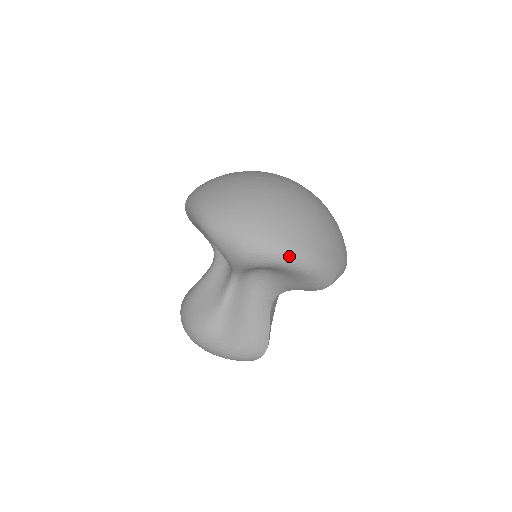
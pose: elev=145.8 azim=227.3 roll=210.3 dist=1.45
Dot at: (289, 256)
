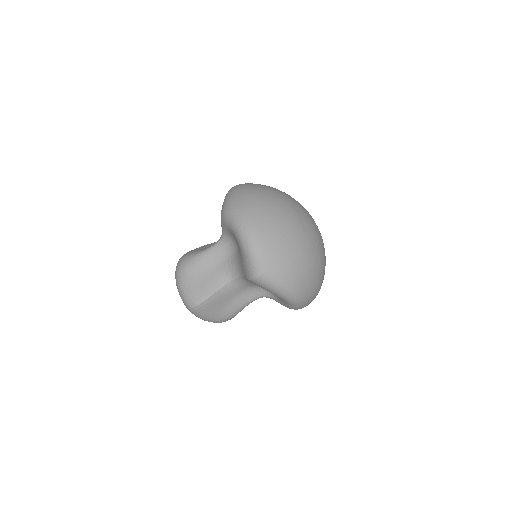
Dot at: (241, 225)
